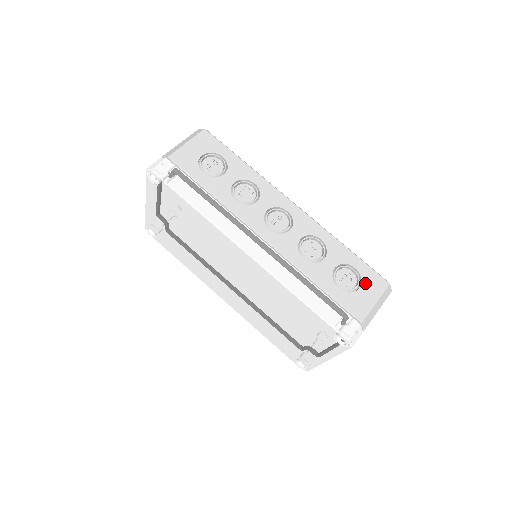
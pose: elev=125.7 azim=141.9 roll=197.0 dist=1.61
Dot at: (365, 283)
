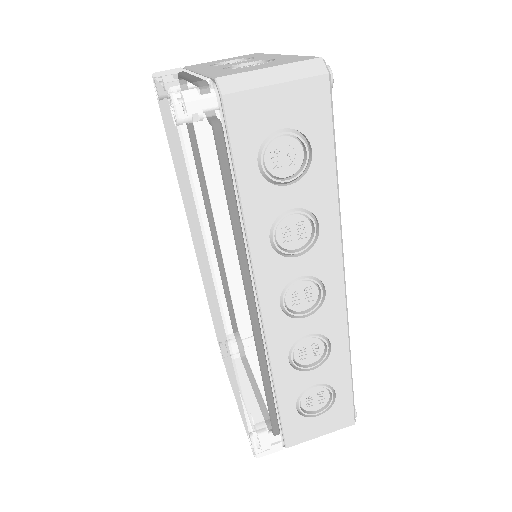
Dot at: (330, 414)
